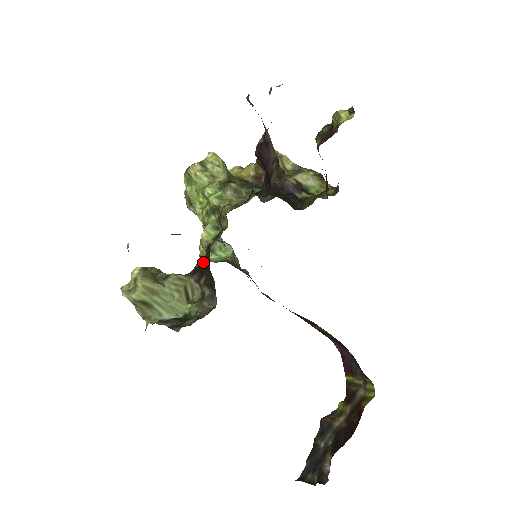
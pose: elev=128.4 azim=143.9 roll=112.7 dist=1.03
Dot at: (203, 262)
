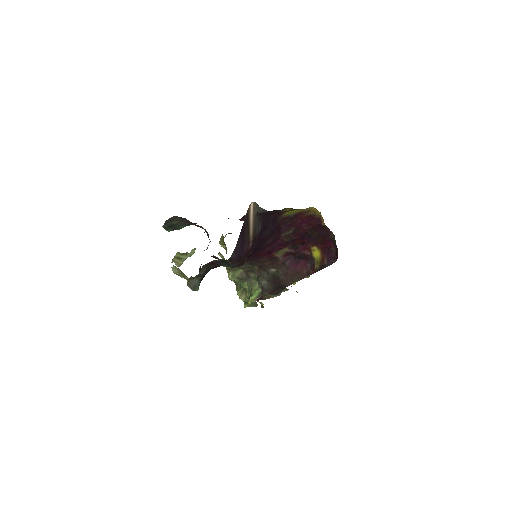
Dot at: occluded
